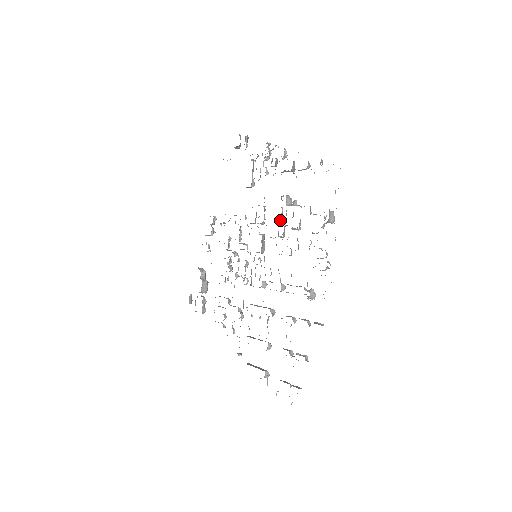
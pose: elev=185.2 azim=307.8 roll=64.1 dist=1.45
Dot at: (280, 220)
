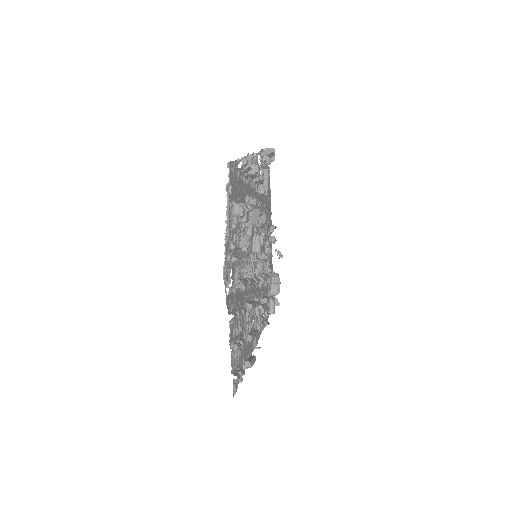
Dot at: occluded
